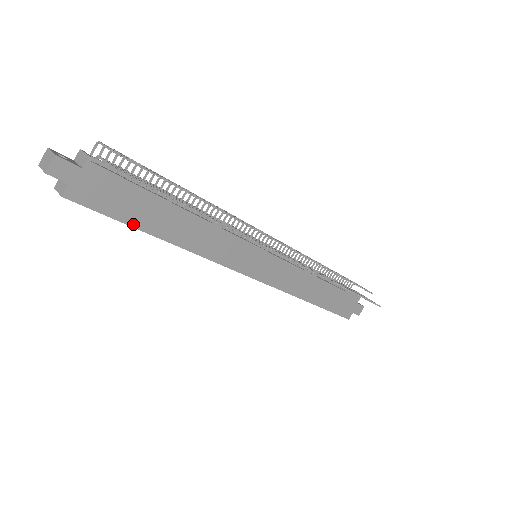
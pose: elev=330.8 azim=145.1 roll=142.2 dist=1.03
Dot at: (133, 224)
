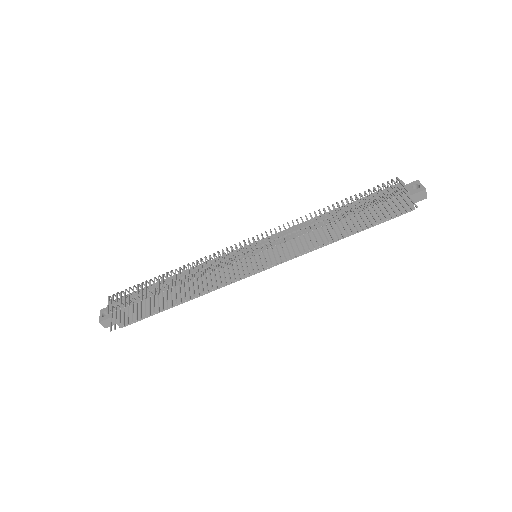
Dot at: (161, 311)
